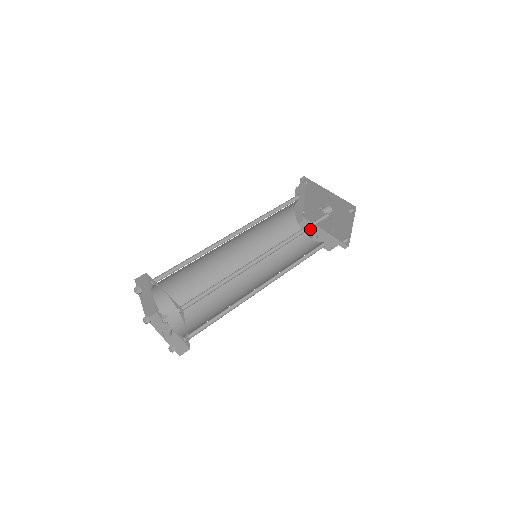
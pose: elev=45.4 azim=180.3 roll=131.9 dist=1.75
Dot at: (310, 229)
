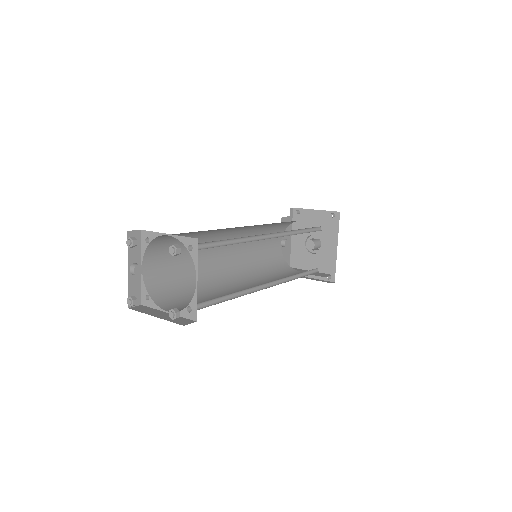
Dot at: occluded
